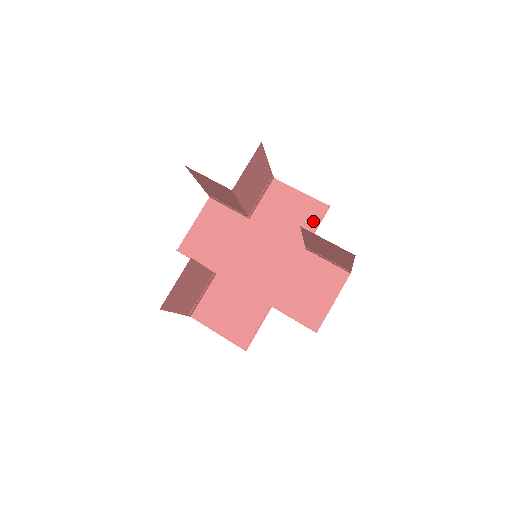
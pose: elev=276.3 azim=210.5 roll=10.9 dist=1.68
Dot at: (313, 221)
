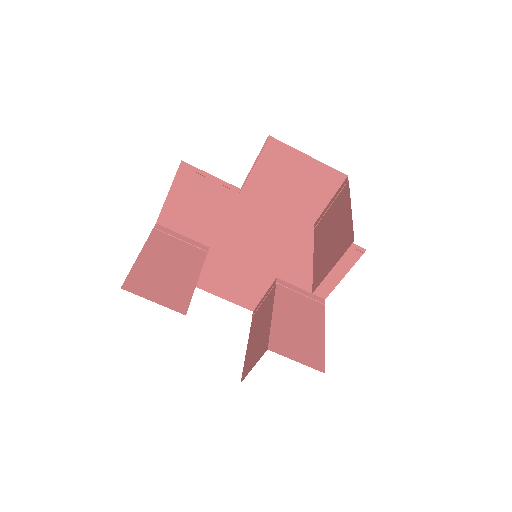
Dot at: (324, 194)
